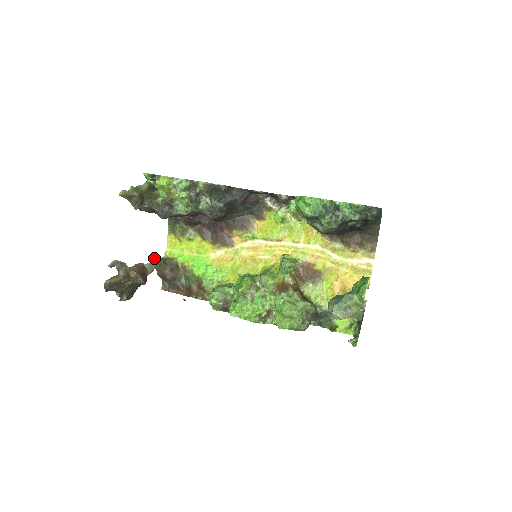
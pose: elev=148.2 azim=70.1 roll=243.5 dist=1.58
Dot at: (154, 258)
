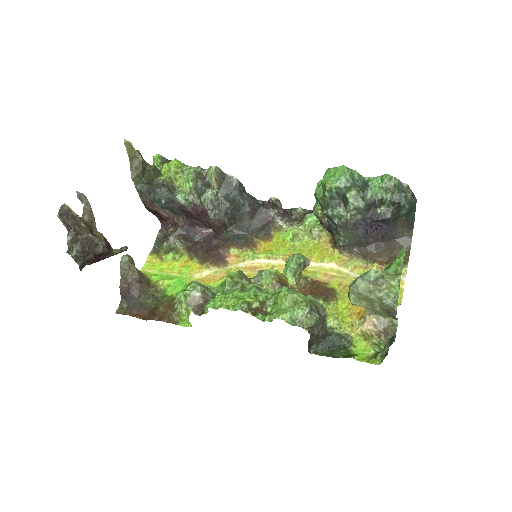
Dot at: (126, 255)
